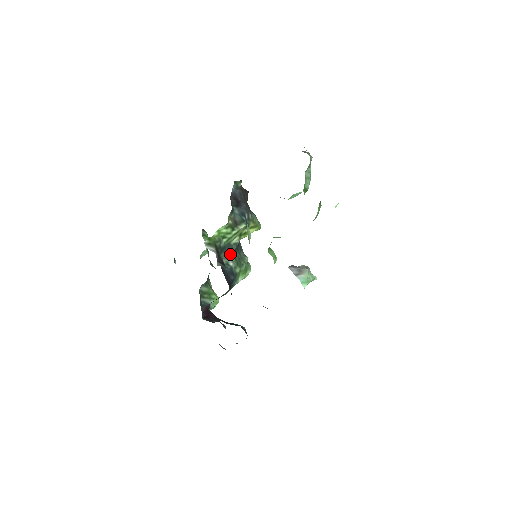
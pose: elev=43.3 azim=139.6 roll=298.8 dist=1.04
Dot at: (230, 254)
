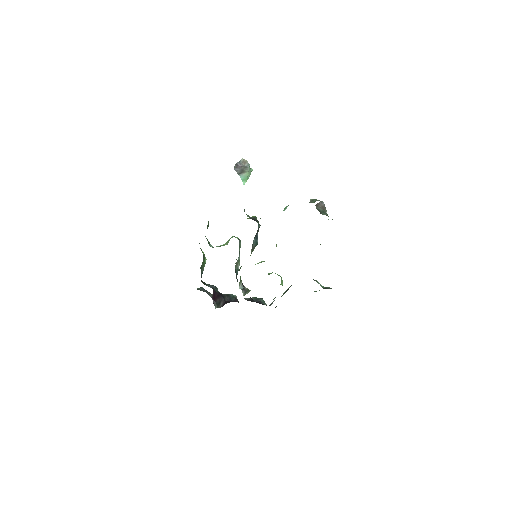
Dot at: (238, 259)
